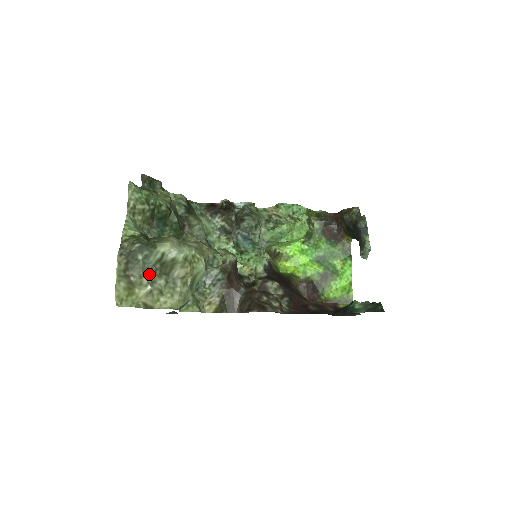
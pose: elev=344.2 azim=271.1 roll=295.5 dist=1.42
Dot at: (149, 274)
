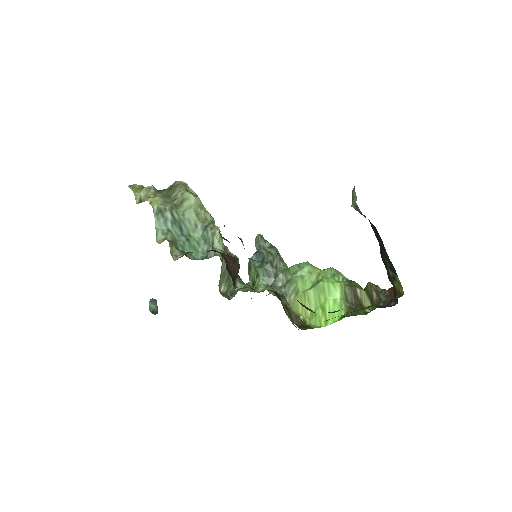
Dot at: (159, 191)
